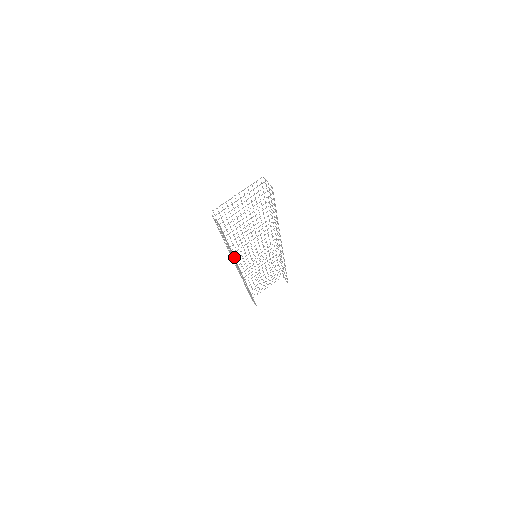
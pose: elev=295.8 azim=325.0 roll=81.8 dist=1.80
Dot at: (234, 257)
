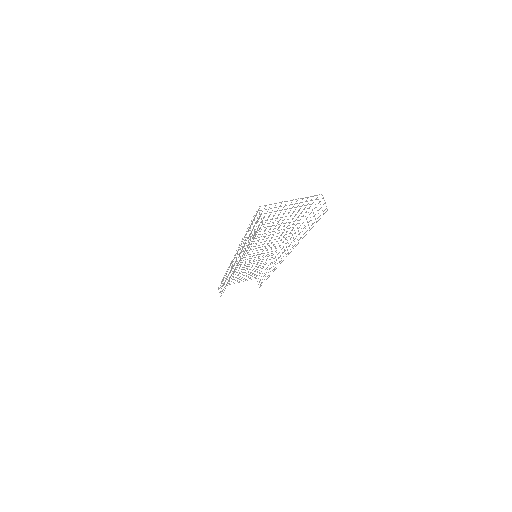
Dot at: (245, 253)
